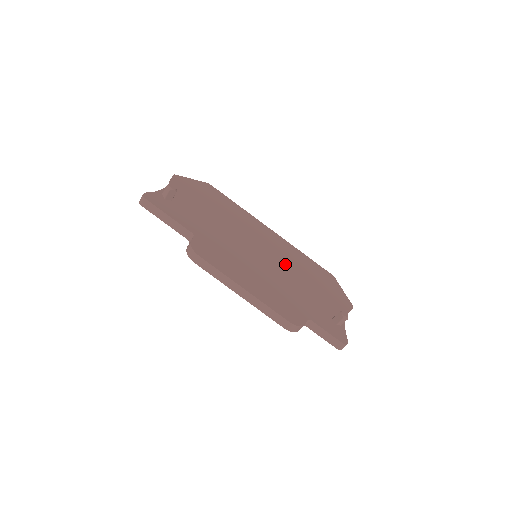
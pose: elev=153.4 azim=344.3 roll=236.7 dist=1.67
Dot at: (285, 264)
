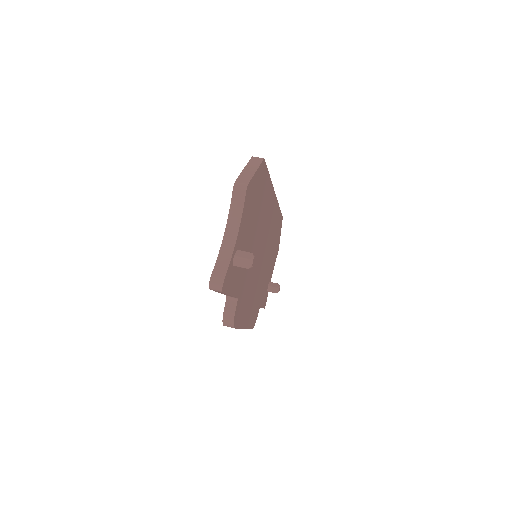
Dot at: (268, 248)
